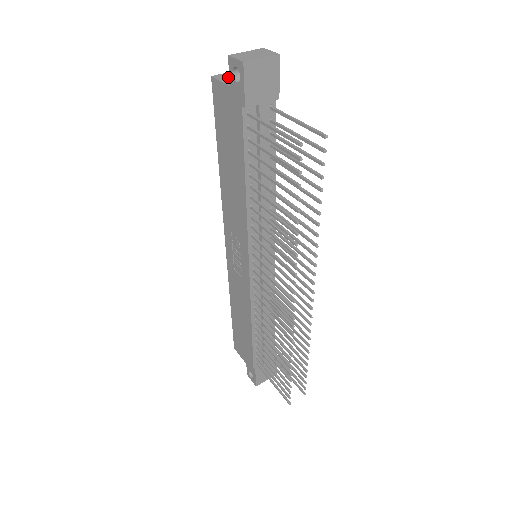
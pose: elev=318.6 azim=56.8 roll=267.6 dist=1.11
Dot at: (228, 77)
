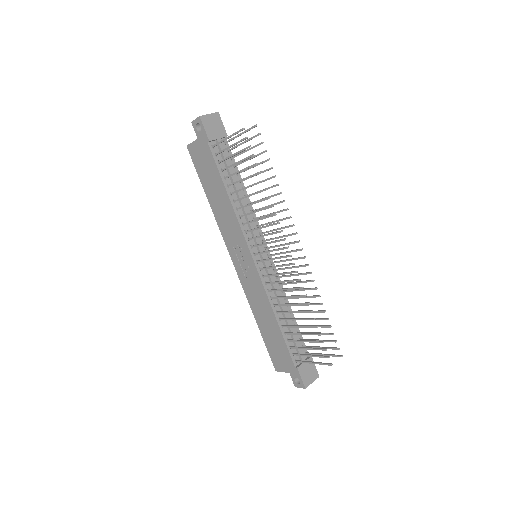
Dot at: occluded
